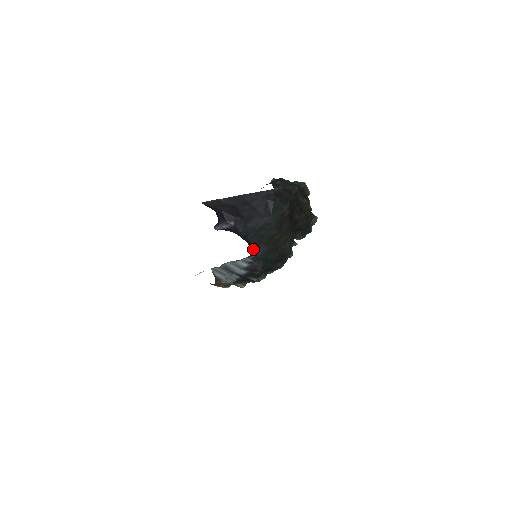
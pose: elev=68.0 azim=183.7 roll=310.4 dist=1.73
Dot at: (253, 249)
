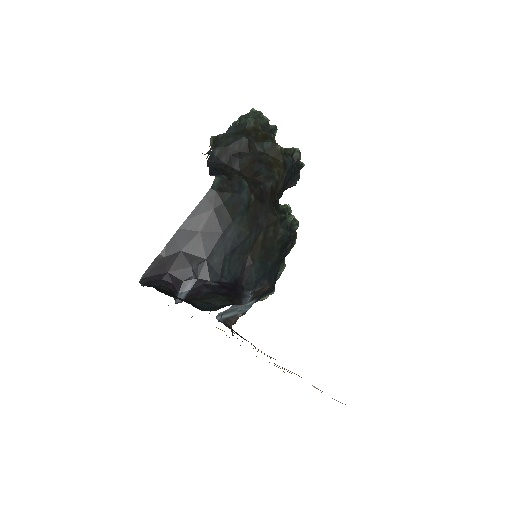
Dot at: (241, 280)
